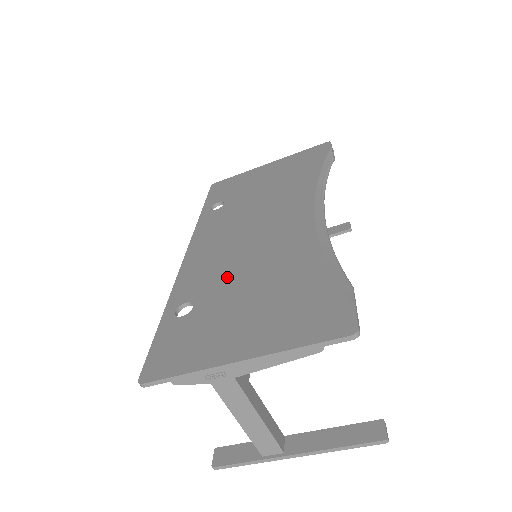
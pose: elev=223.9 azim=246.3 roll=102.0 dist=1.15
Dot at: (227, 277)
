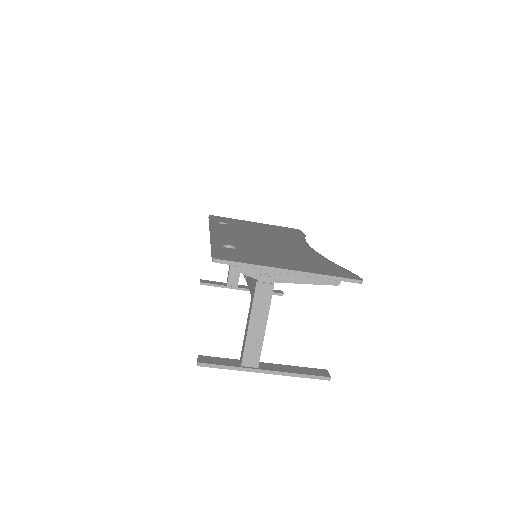
Dot at: (257, 246)
